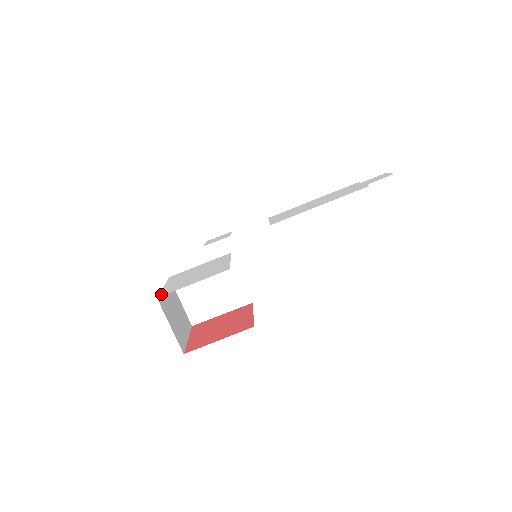
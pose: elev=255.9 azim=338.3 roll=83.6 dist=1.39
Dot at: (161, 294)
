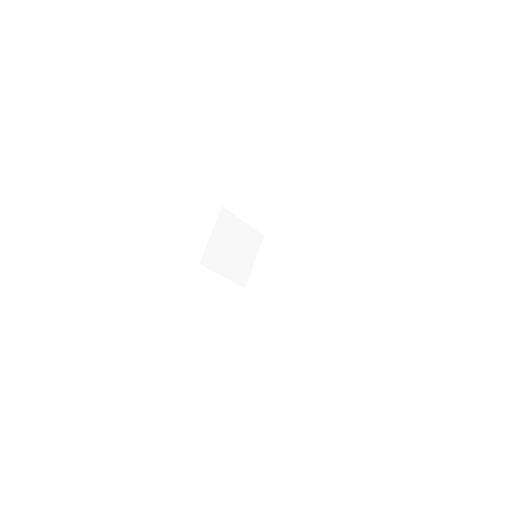
Dot at: occluded
